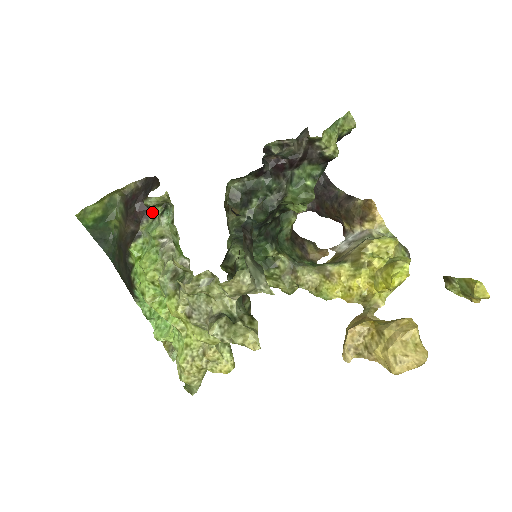
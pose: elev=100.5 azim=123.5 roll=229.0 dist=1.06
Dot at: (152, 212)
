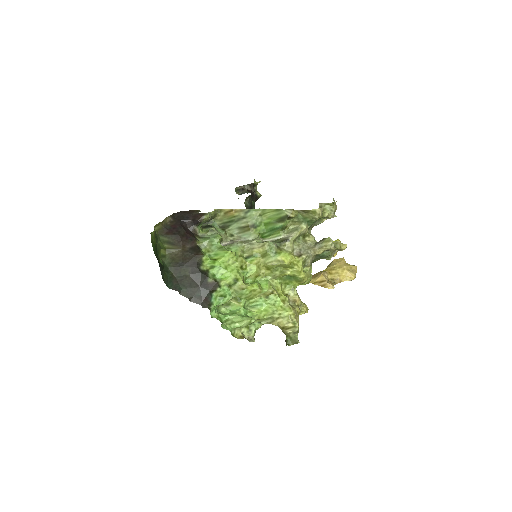
Dot at: (196, 233)
